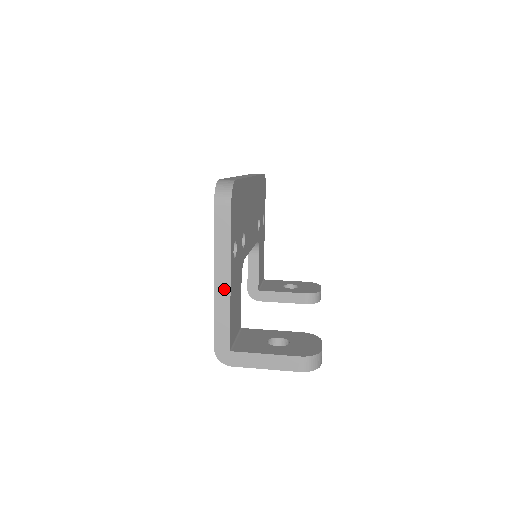
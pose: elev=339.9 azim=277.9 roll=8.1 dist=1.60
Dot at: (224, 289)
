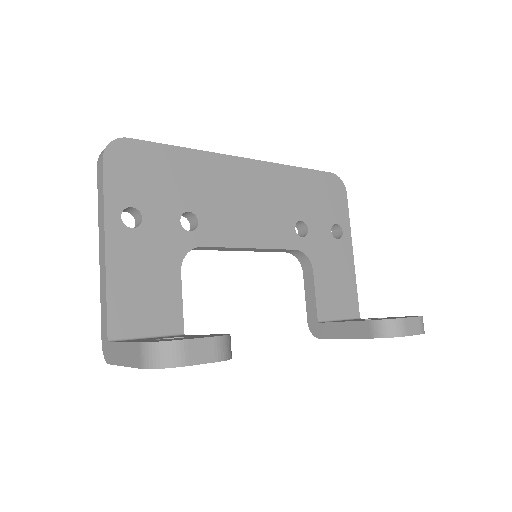
Dot at: (103, 260)
